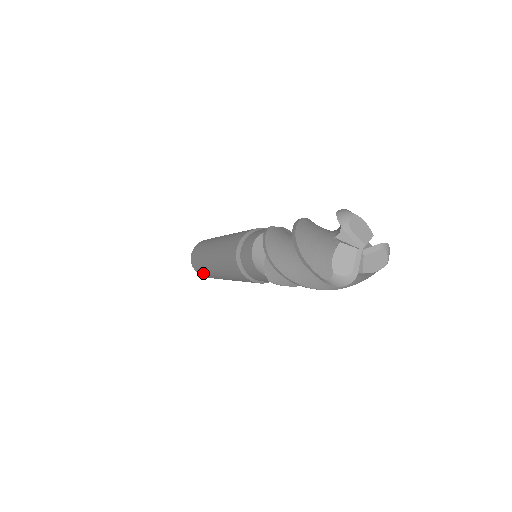
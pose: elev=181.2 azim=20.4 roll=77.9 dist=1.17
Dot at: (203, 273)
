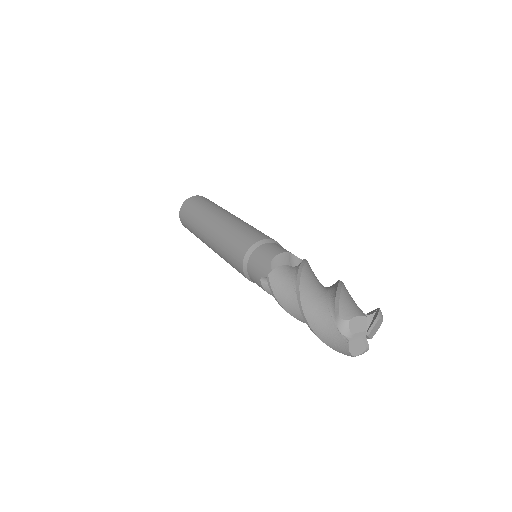
Dot at: occluded
